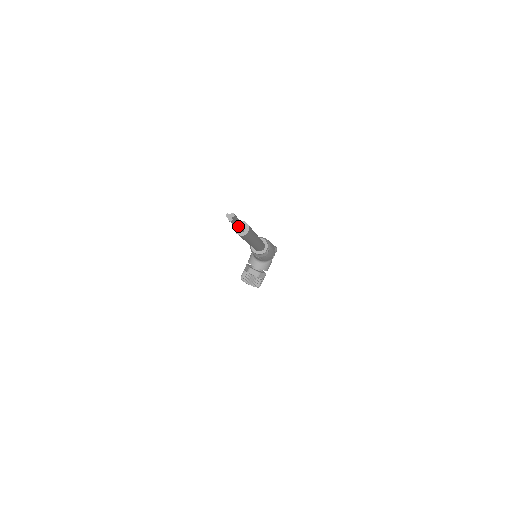
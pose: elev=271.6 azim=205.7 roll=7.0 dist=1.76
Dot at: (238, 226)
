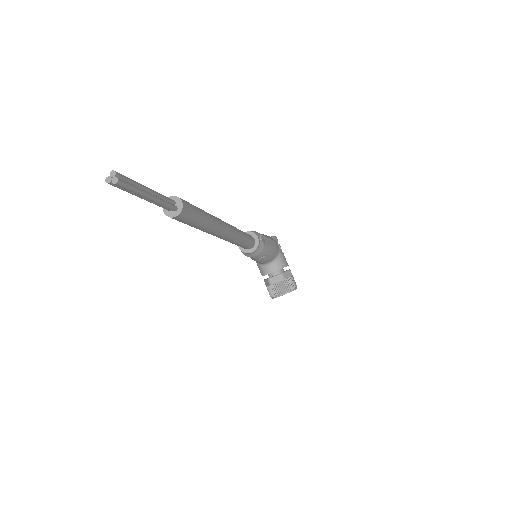
Dot at: (151, 195)
